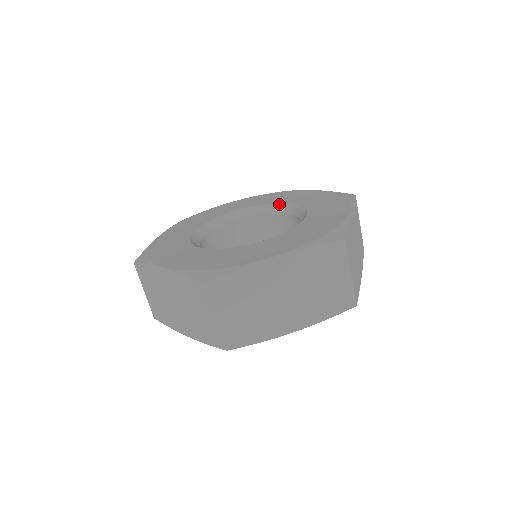
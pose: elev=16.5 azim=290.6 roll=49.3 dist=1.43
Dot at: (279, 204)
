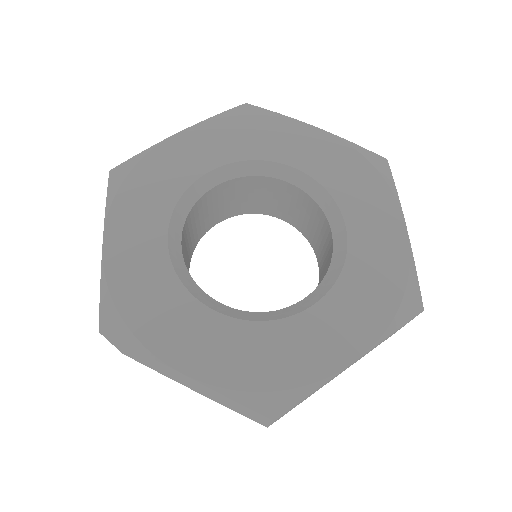
Dot at: (279, 166)
